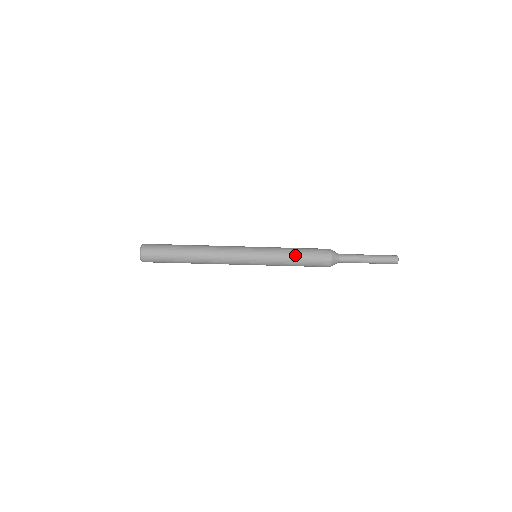
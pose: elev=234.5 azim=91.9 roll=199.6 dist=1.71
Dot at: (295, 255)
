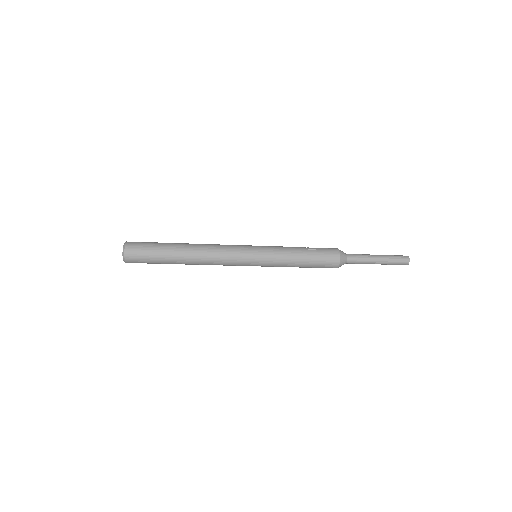
Dot at: (300, 262)
